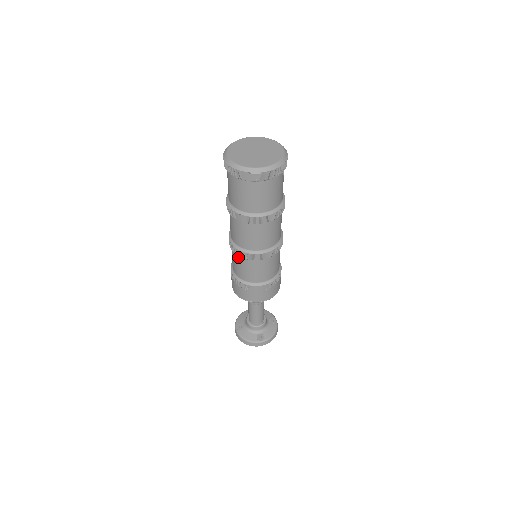
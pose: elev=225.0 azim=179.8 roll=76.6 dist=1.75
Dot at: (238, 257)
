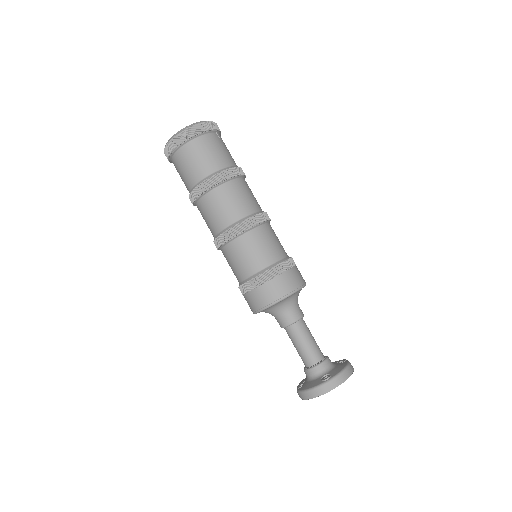
Dot at: (226, 250)
